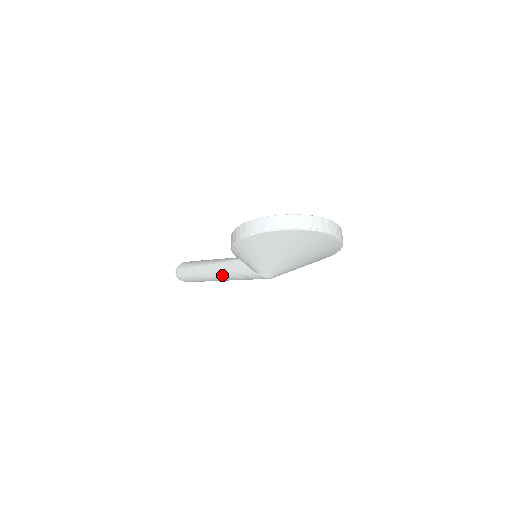
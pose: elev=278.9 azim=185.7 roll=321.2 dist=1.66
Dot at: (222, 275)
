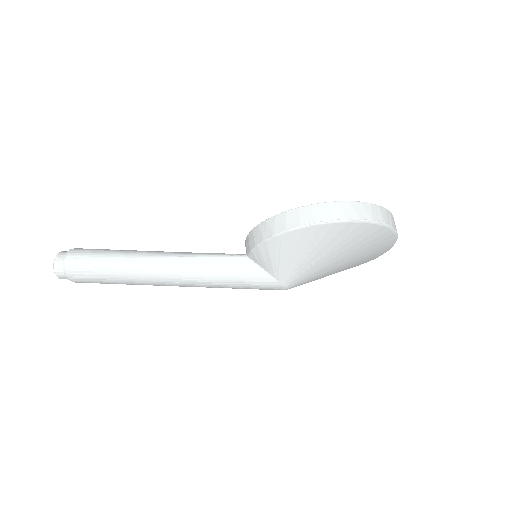
Dot at: (191, 277)
